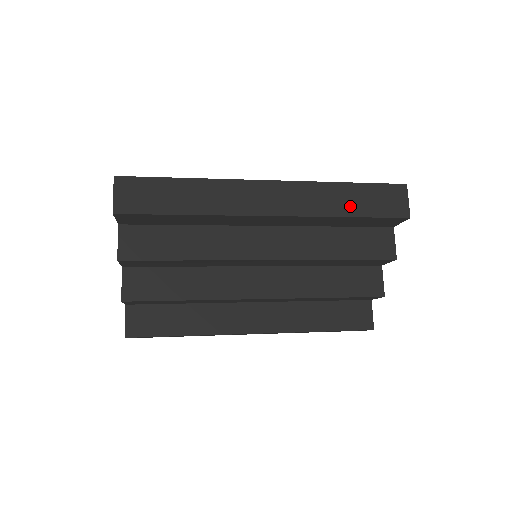
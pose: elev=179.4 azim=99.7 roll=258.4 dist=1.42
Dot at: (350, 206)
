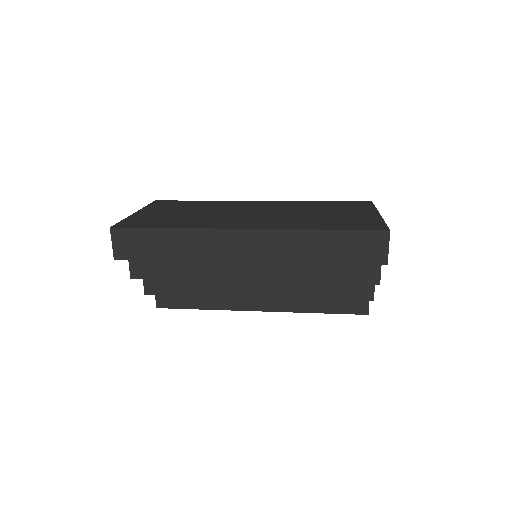
Dot at: (324, 253)
